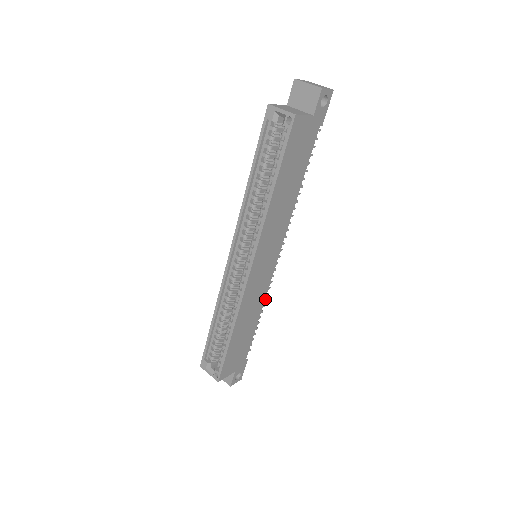
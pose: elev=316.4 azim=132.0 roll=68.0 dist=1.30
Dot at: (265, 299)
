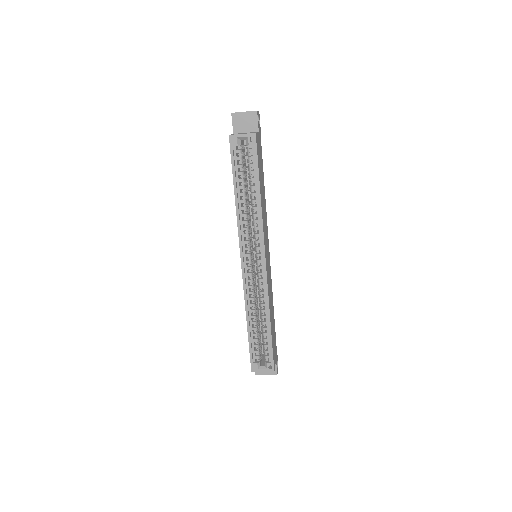
Dot at: occluded
